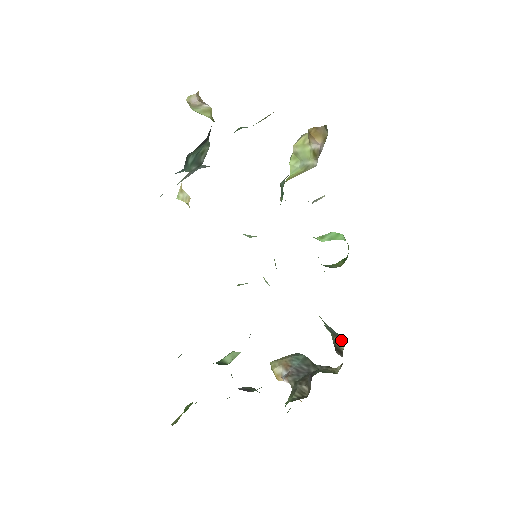
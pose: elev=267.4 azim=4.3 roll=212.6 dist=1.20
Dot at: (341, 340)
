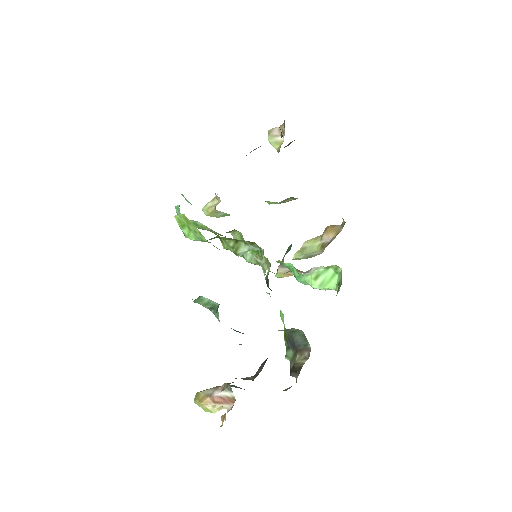
Dot at: (306, 354)
